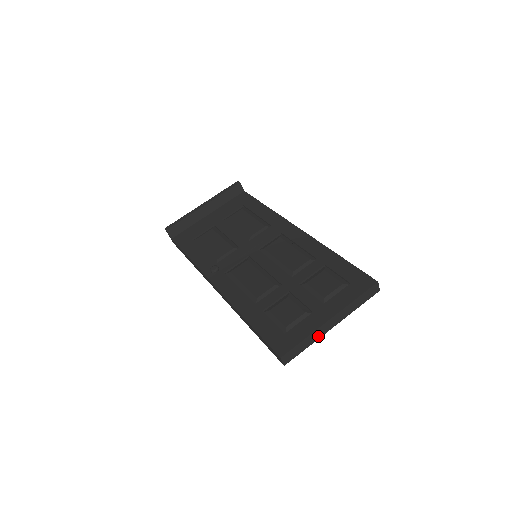
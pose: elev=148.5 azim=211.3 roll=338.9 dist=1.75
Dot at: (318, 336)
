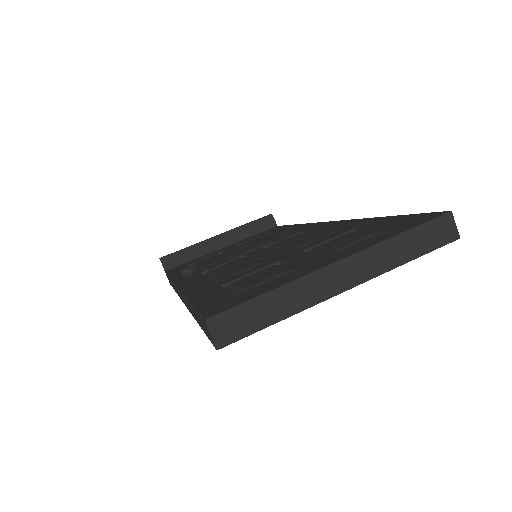
Dot at: (307, 299)
